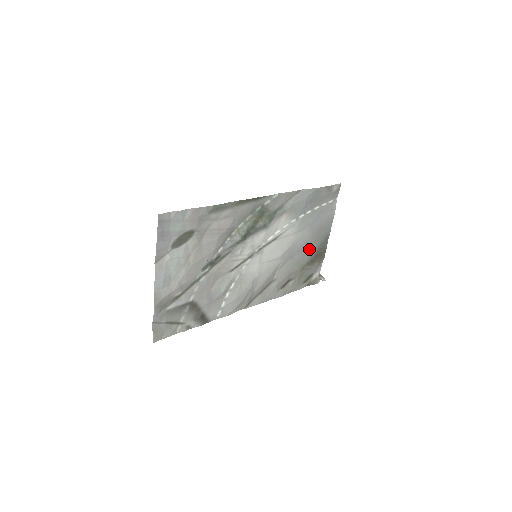
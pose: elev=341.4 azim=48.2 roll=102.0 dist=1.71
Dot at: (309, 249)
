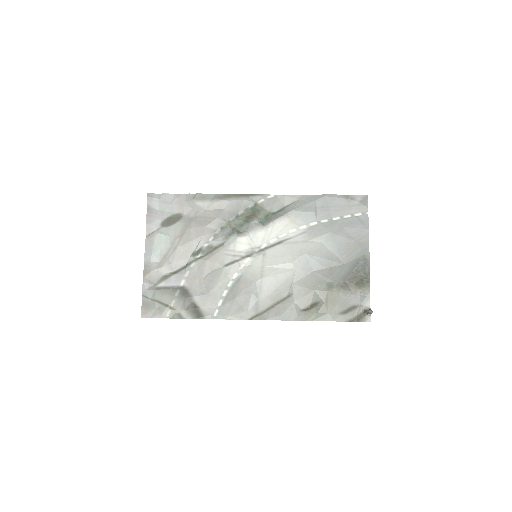
Dot at: (338, 267)
